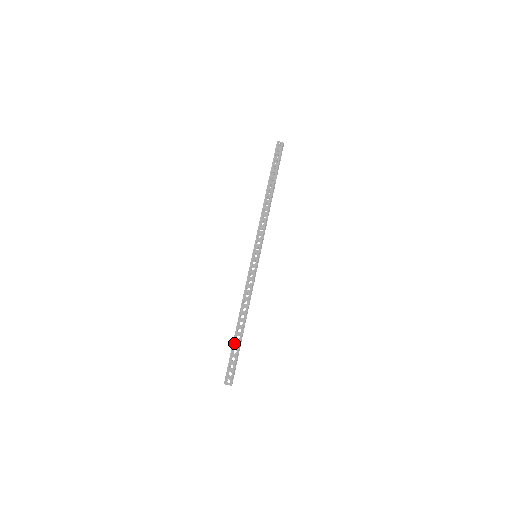
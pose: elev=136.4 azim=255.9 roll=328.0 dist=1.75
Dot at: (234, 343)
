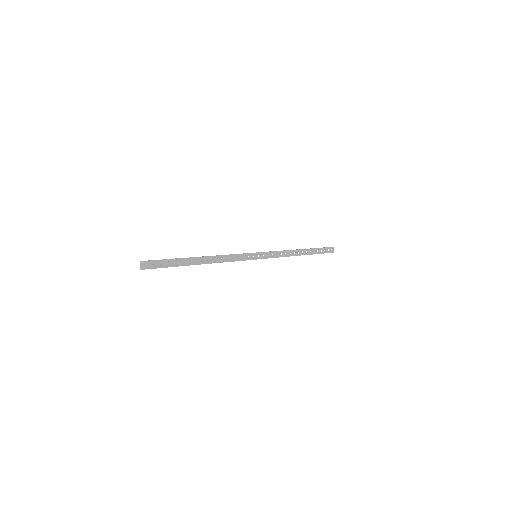
Dot at: occluded
